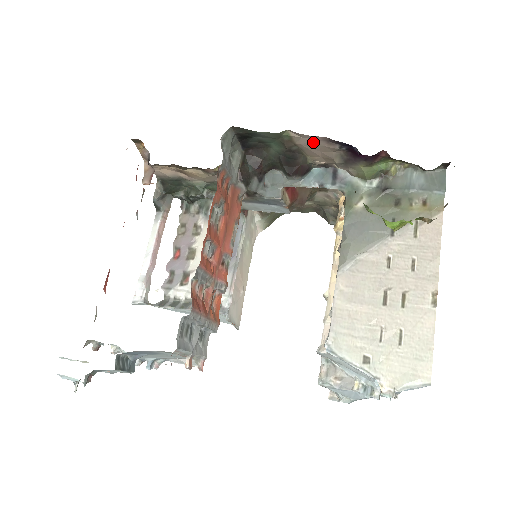
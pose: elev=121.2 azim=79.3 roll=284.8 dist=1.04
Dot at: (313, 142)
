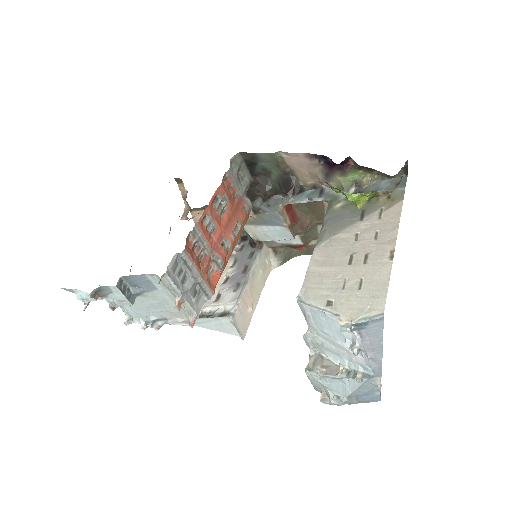
Dot at: (299, 160)
